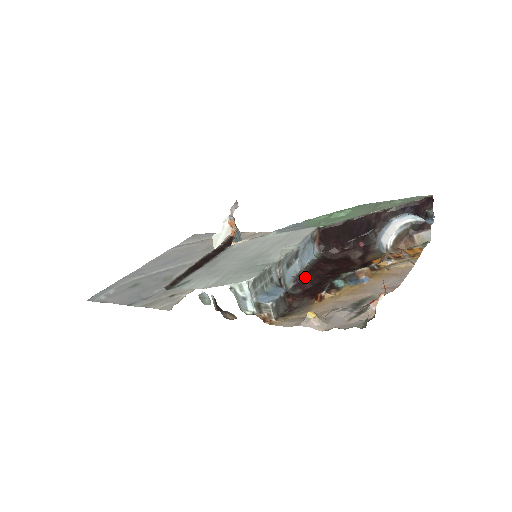
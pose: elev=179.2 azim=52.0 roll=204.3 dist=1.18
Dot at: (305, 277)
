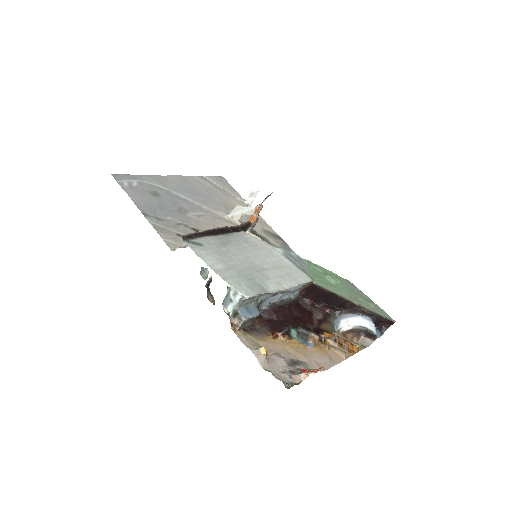
Dot at: (277, 310)
